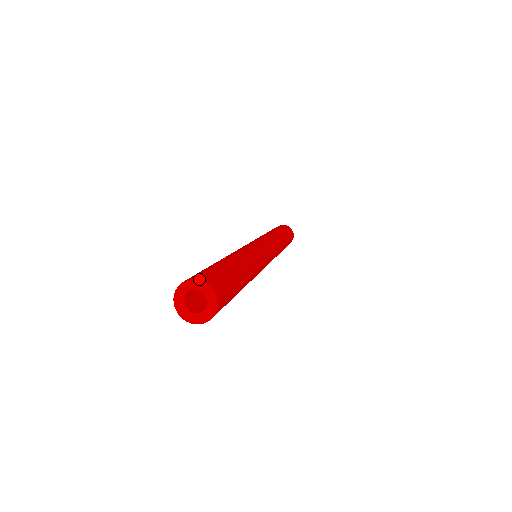
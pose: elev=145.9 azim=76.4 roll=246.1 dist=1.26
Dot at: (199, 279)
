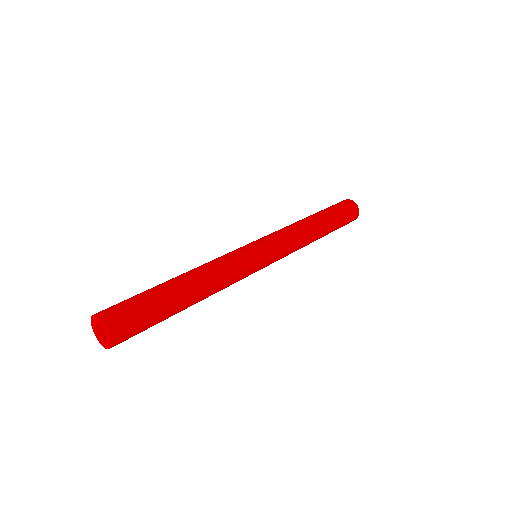
Dot at: (94, 314)
